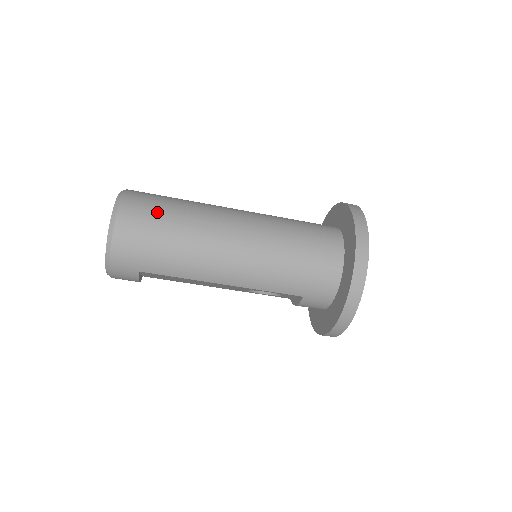
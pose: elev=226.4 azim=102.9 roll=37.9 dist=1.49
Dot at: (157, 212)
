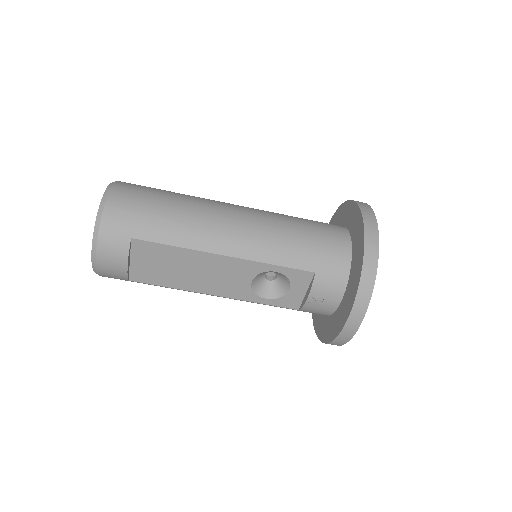
Dot at: (155, 189)
